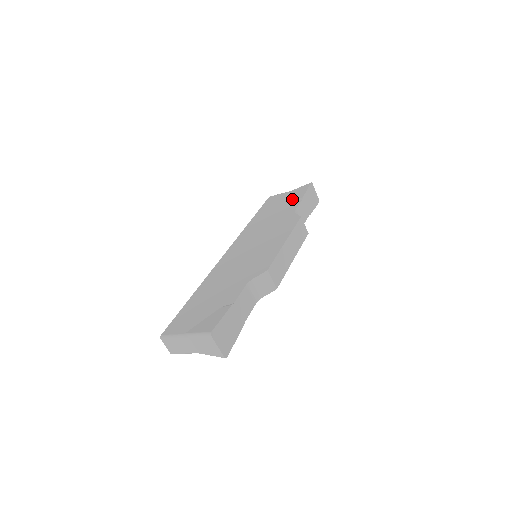
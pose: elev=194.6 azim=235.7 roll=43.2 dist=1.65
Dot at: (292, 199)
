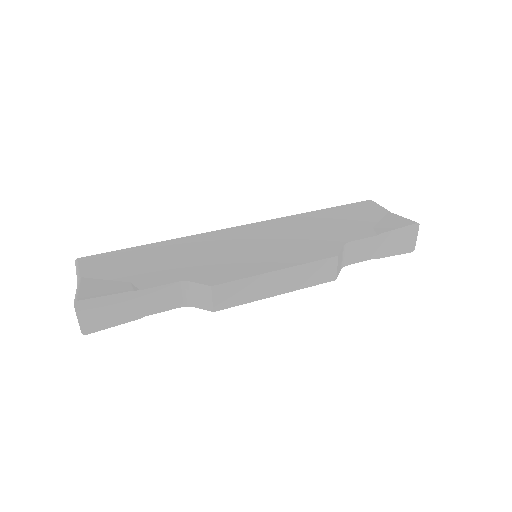
Dot at: (374, 224)
